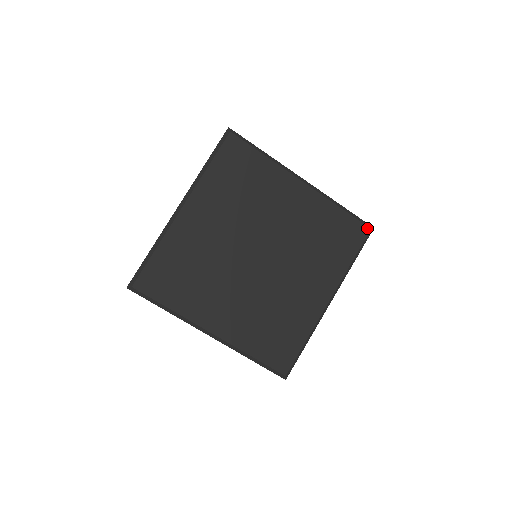
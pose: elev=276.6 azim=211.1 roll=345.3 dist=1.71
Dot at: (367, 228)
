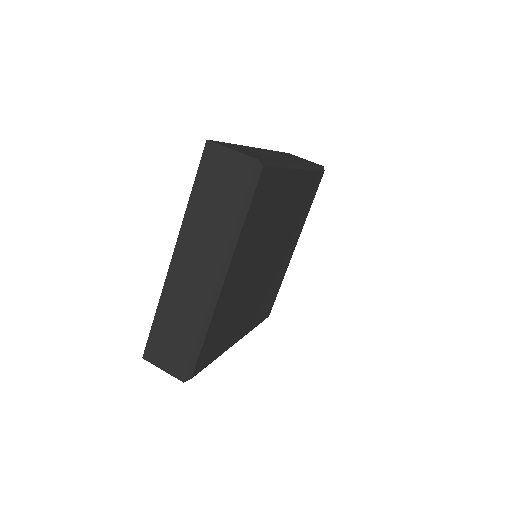
Dot at: (323, 172)
